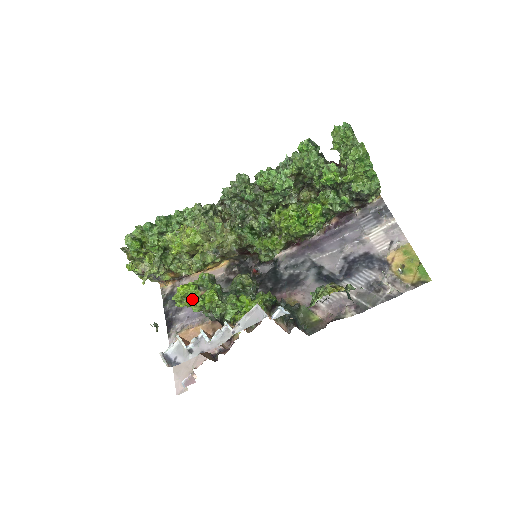
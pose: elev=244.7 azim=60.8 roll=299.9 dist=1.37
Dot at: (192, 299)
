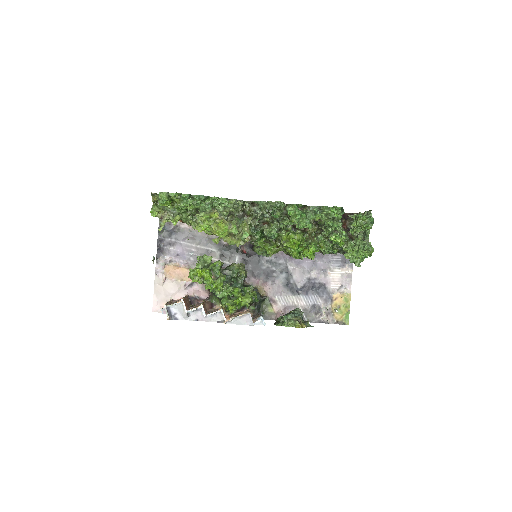
Dot at: (205, 283)
